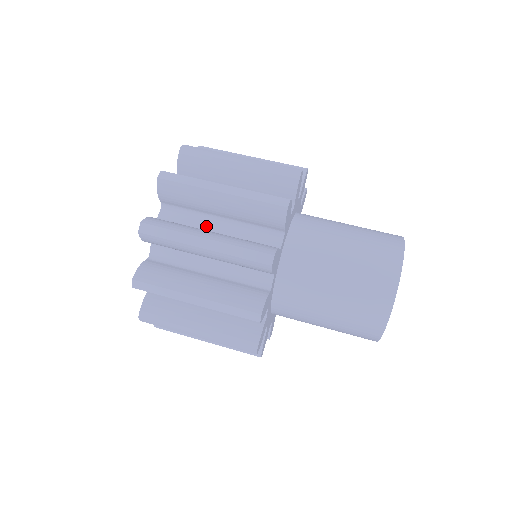
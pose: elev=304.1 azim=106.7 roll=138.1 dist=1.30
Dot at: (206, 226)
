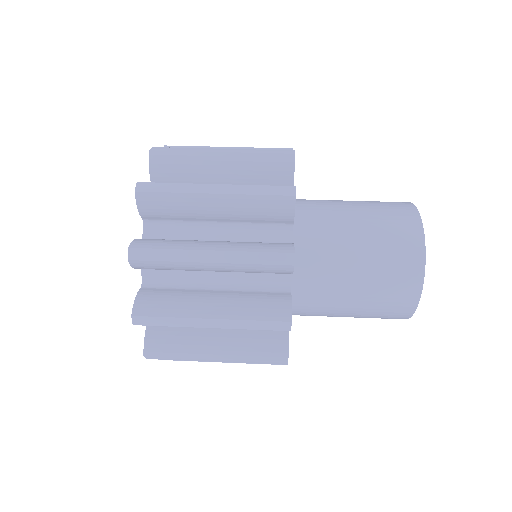
Dot at: occluded
